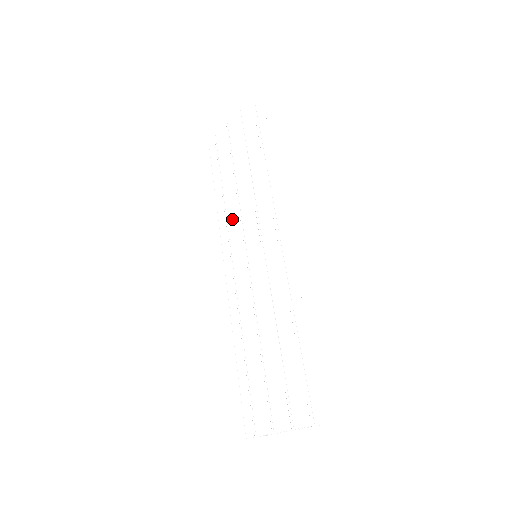
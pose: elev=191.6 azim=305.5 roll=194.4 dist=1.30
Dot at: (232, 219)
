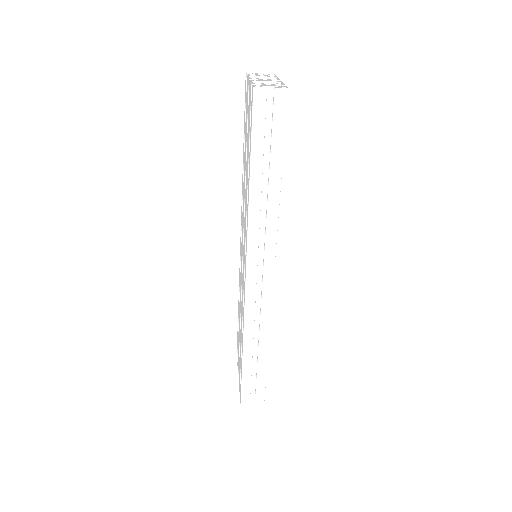
Dot at: (243, 208)
